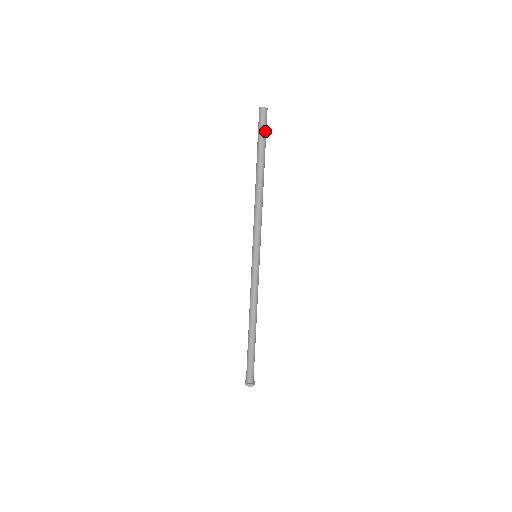
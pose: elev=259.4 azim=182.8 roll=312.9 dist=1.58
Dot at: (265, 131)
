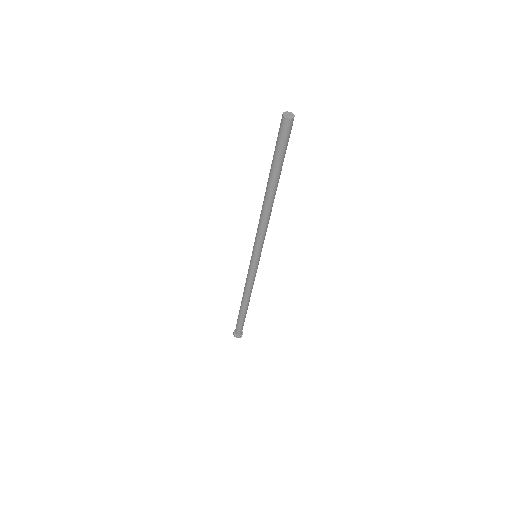
Dot at: (282, 146)
